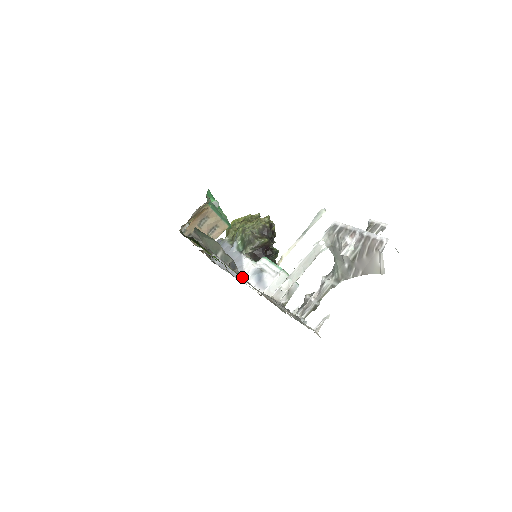
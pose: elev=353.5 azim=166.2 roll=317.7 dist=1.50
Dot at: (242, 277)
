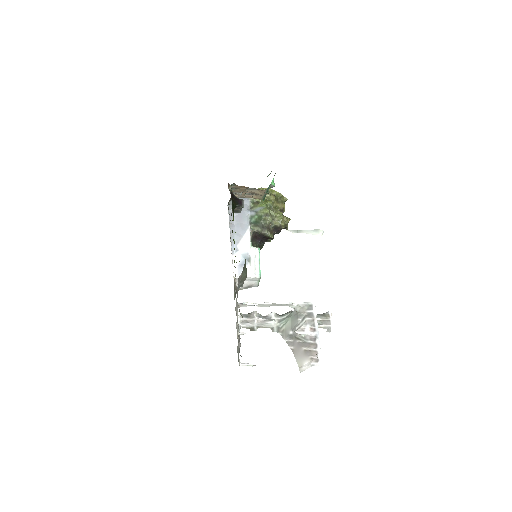
Dot at: (234, 246)
